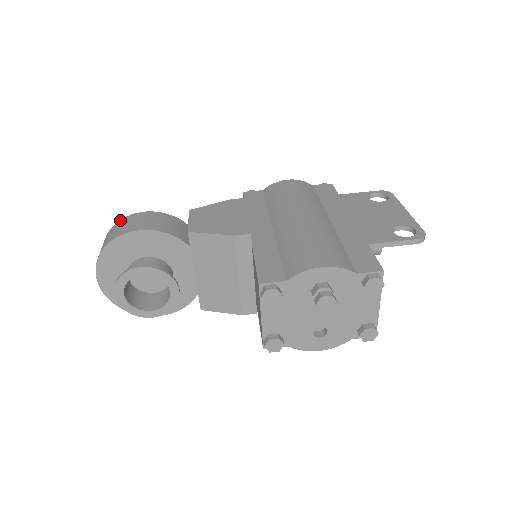
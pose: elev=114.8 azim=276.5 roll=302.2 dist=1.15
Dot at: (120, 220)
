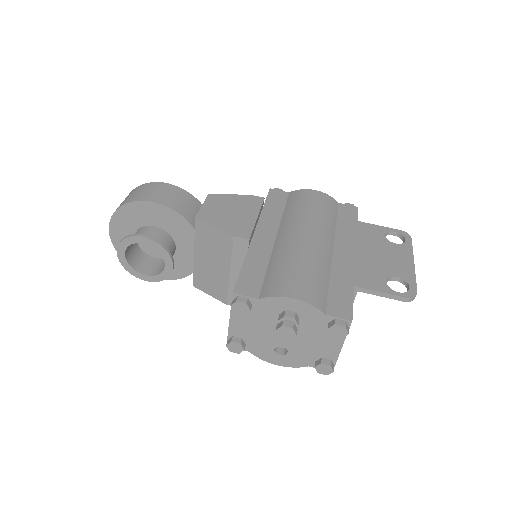
Dot at: (144, 184)
